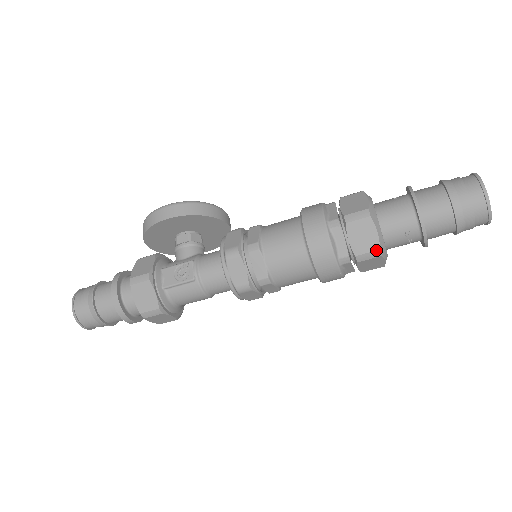
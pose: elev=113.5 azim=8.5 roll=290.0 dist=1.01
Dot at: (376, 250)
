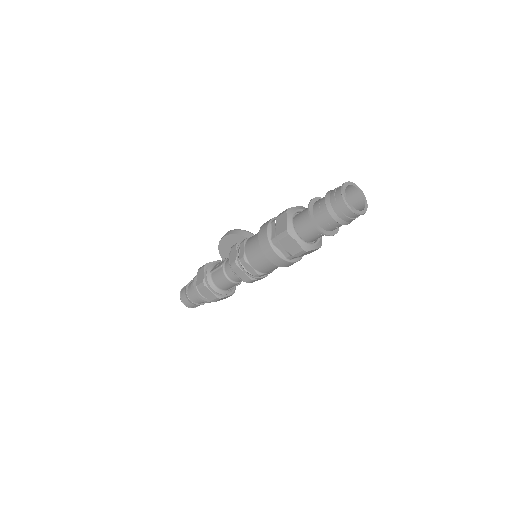
Dot at: (285, 230)
